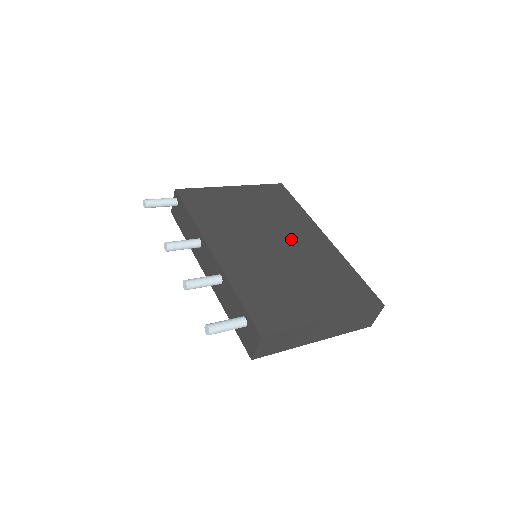
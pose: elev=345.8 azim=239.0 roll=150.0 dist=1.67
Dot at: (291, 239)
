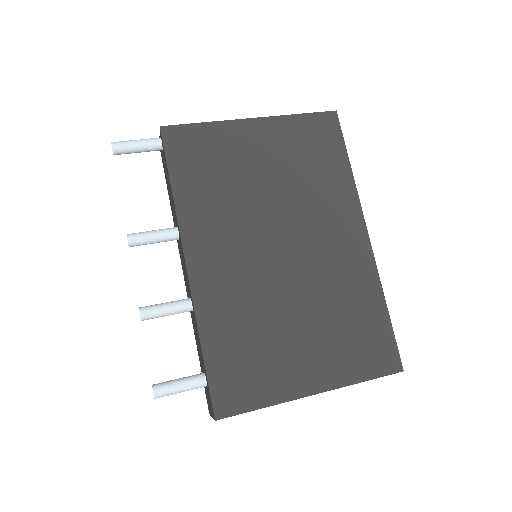
Dot at: (311, 239)
